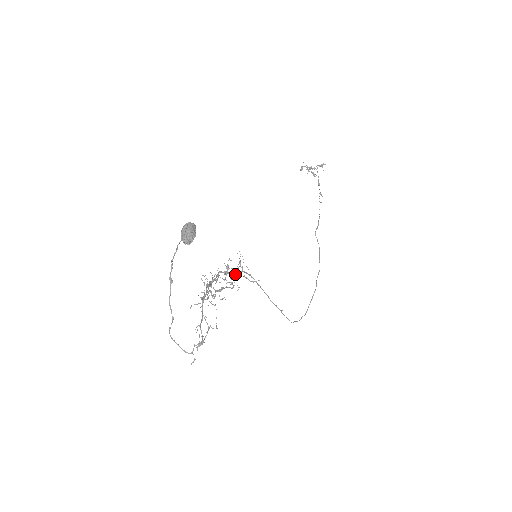
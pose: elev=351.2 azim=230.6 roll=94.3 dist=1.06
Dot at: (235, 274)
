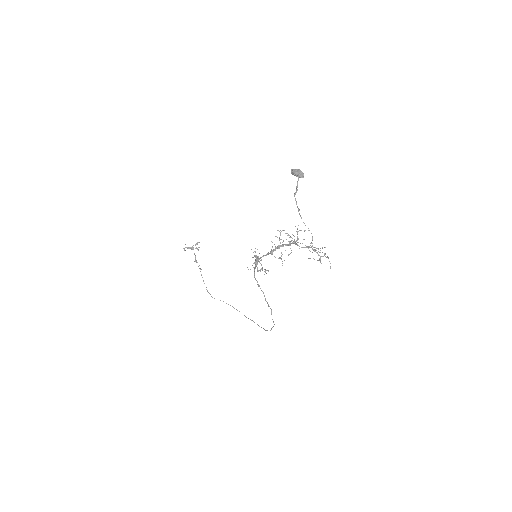
Dot at: (255, 268)
